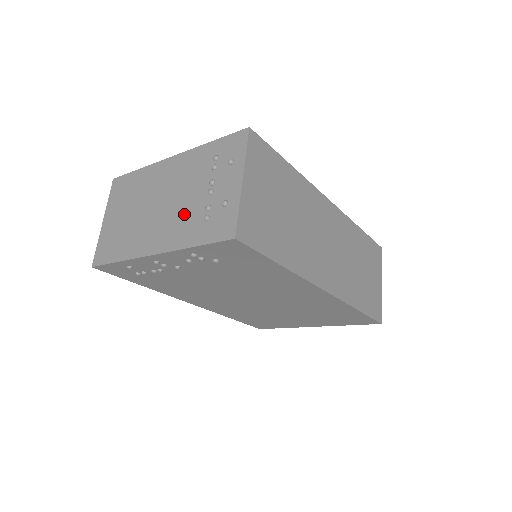
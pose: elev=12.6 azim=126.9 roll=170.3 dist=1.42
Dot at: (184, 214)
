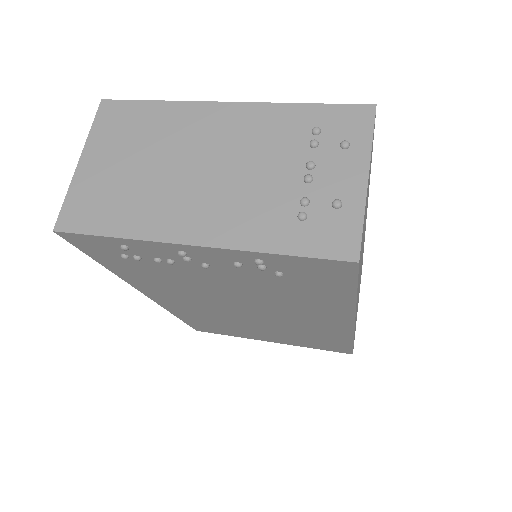
Dot at: (256, 198)
